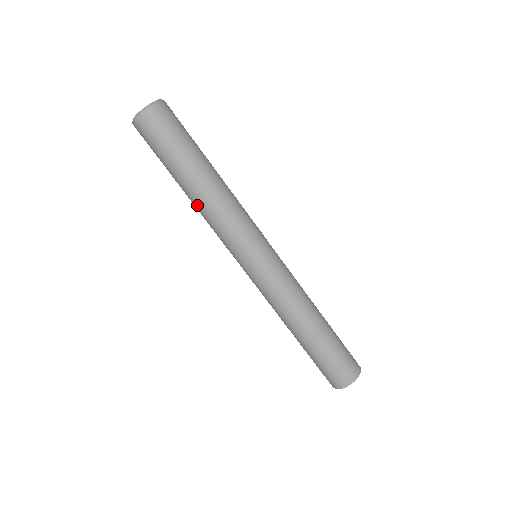
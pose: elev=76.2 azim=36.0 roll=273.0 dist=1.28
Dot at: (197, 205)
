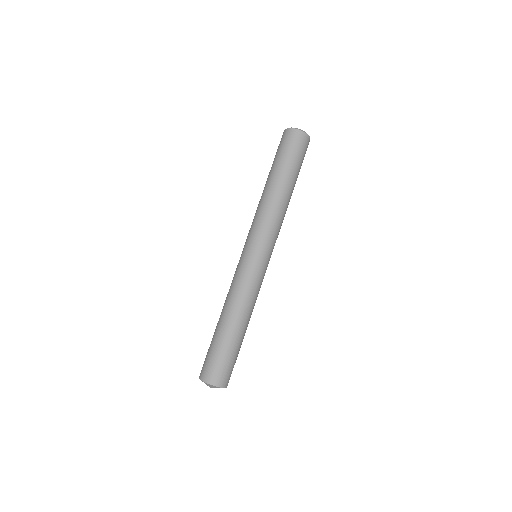
Dot at: (266, 195)
